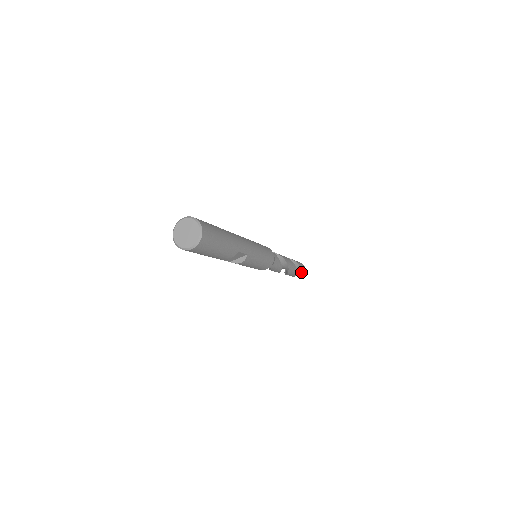
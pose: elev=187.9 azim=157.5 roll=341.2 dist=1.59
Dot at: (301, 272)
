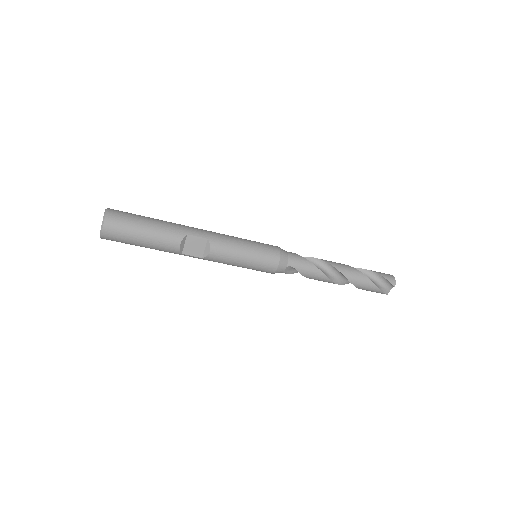
Dot at: (387, 281)
